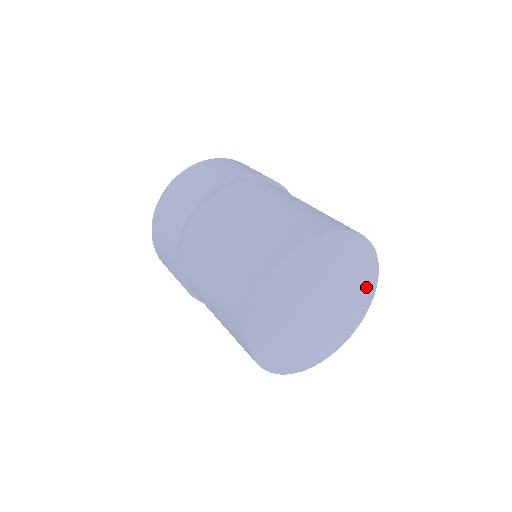
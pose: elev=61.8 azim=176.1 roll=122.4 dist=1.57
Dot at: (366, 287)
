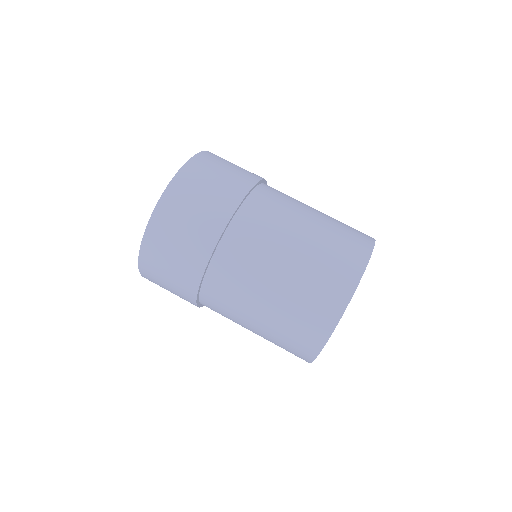
Dot at: occluded
